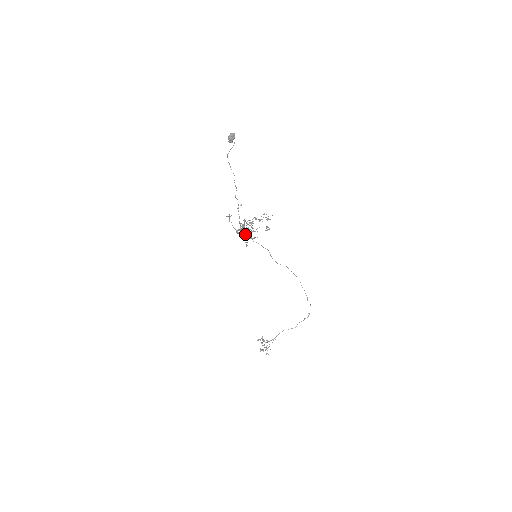
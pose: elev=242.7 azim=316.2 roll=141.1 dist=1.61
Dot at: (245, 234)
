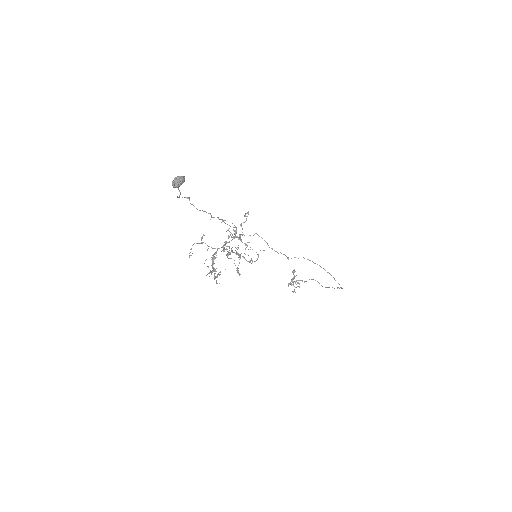
Dot at: (239, 239)
